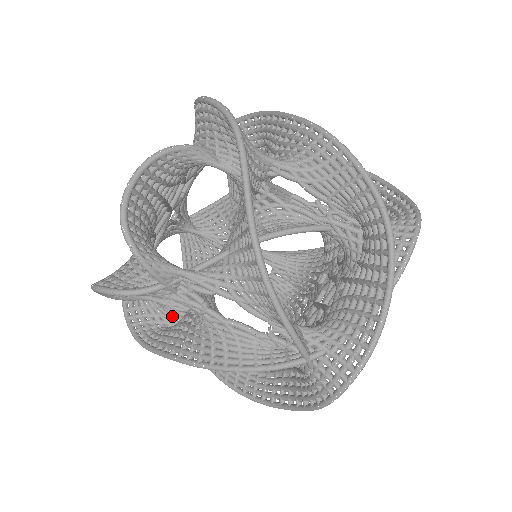
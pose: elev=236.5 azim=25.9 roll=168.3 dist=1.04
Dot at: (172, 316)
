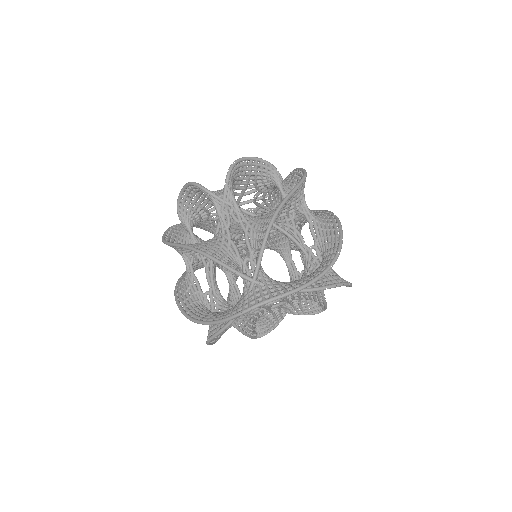
Dot at: occluded
